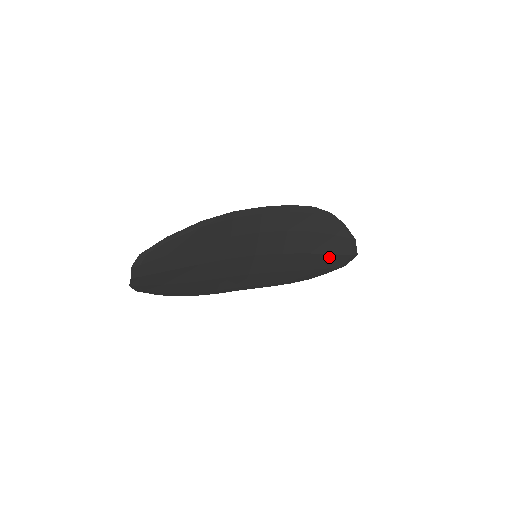
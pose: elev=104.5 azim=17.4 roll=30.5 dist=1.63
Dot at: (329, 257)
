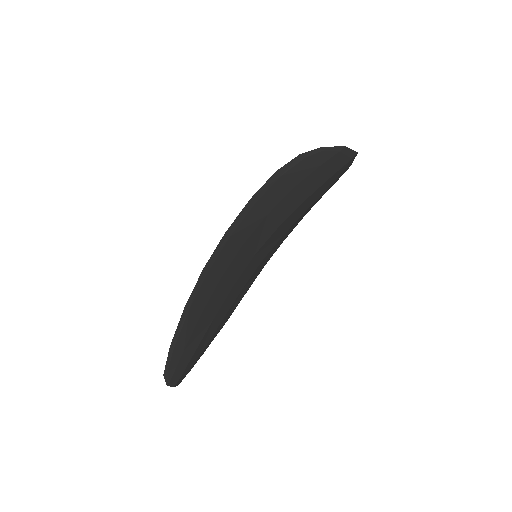
Dot at: (328, 181)
